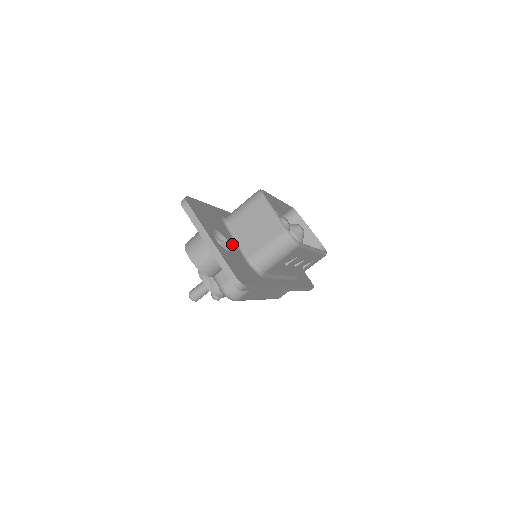
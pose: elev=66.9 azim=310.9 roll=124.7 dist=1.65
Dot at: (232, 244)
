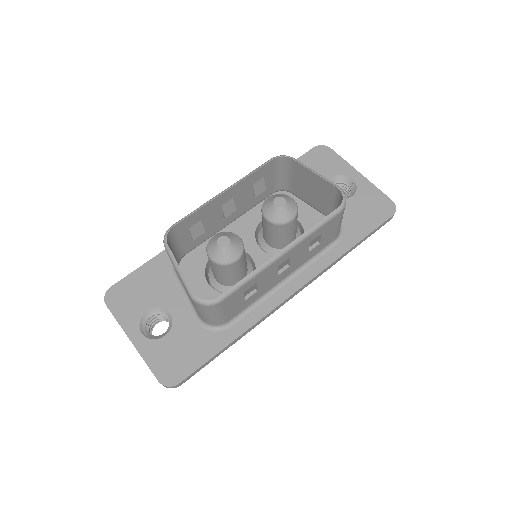
Dot at: (177, 309)
